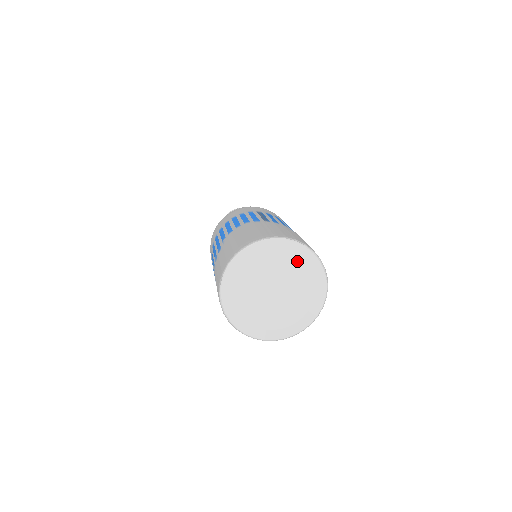
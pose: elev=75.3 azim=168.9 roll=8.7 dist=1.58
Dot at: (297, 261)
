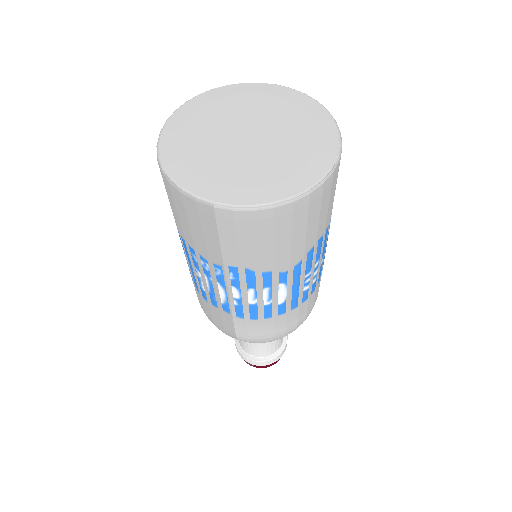
Dot at: (290, 106)
